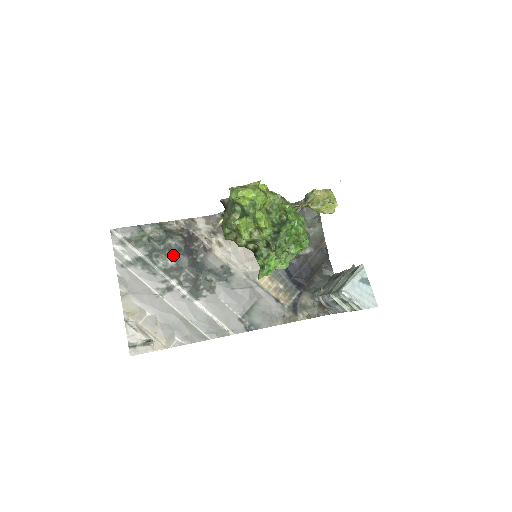
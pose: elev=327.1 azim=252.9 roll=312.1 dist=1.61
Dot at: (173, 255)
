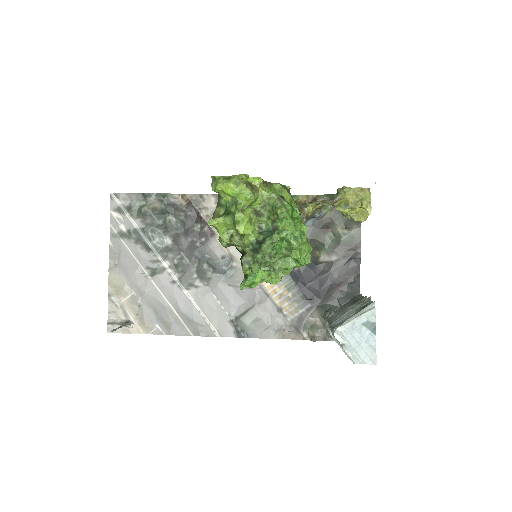
Dot at: (171, 233)
